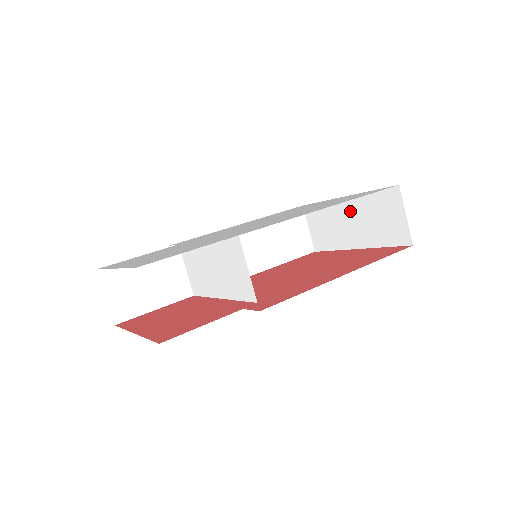
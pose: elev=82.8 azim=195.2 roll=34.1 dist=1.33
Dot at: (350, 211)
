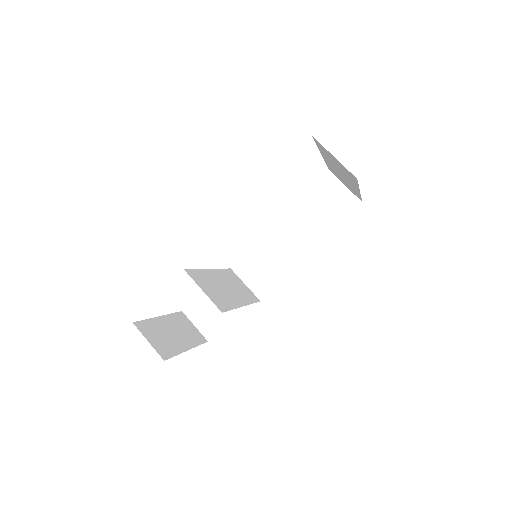
Dot at: (332, 165)
